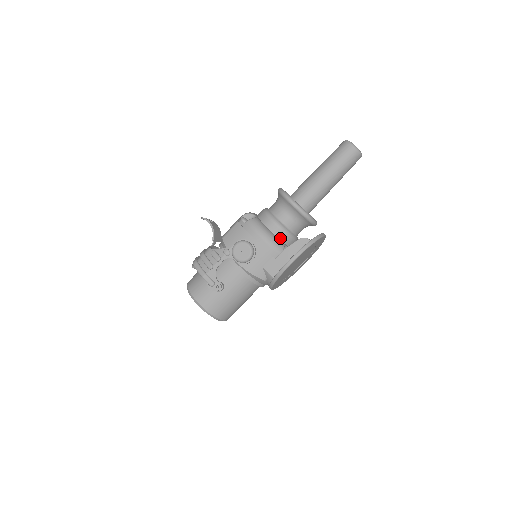
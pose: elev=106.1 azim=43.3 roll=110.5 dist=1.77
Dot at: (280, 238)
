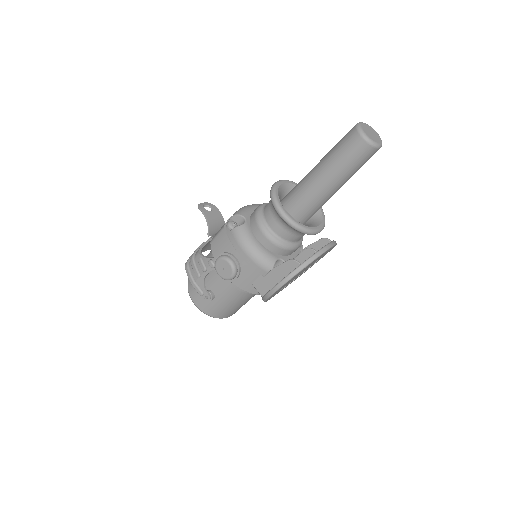
Dot at: (272, 250)
